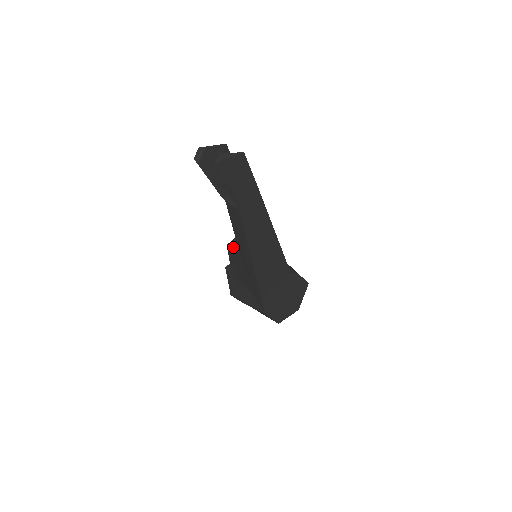
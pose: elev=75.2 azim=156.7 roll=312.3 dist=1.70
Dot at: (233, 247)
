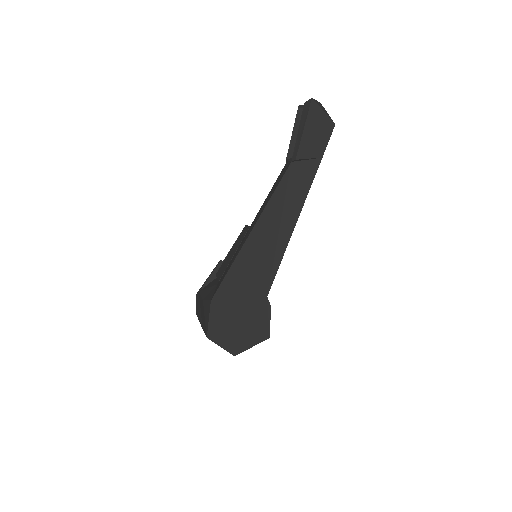
Dot at: (249, 226)
